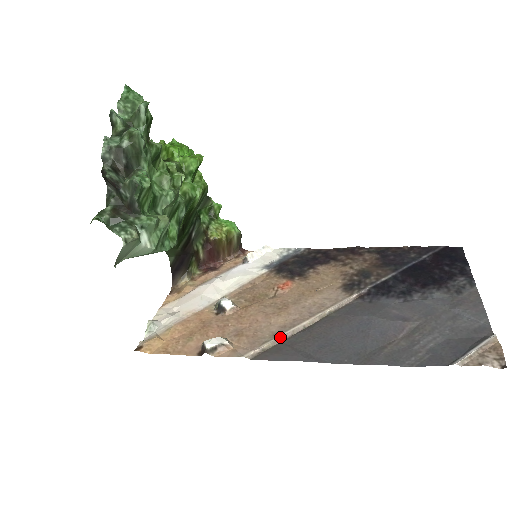
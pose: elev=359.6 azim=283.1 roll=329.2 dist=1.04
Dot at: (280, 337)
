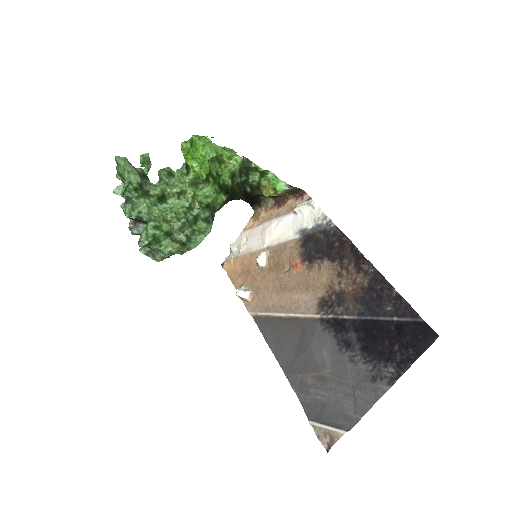
Dot at: (267, 315)
